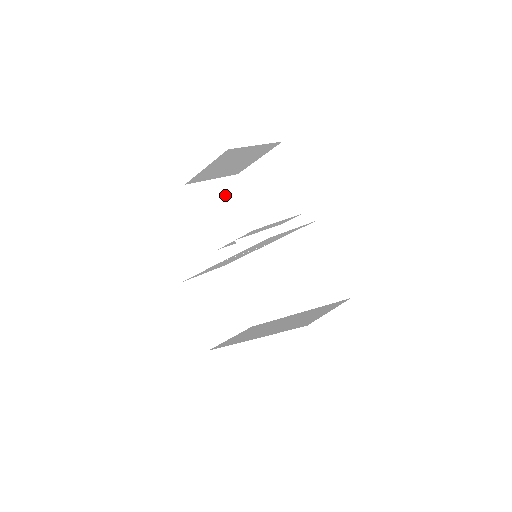
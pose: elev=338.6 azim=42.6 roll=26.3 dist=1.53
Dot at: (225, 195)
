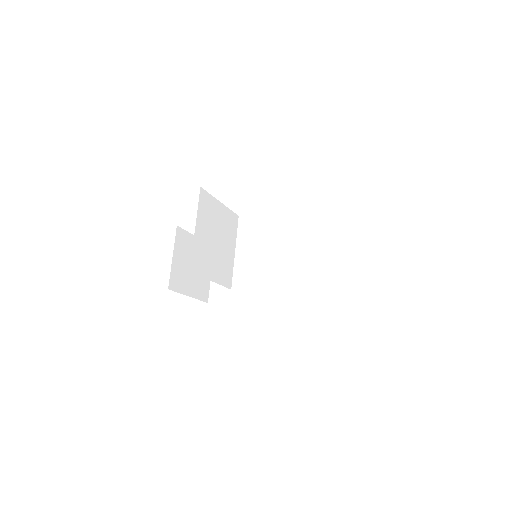
Dot at: (208, 227)
